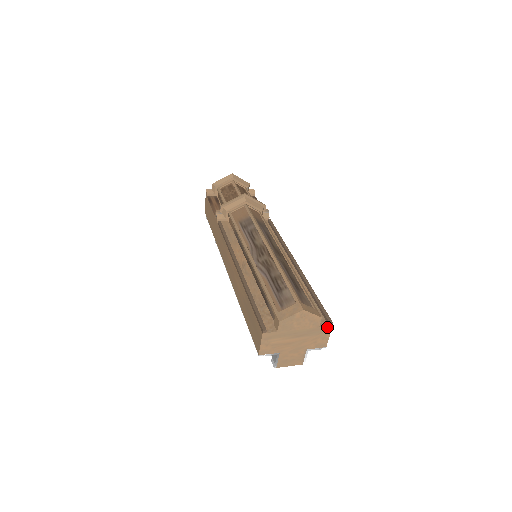
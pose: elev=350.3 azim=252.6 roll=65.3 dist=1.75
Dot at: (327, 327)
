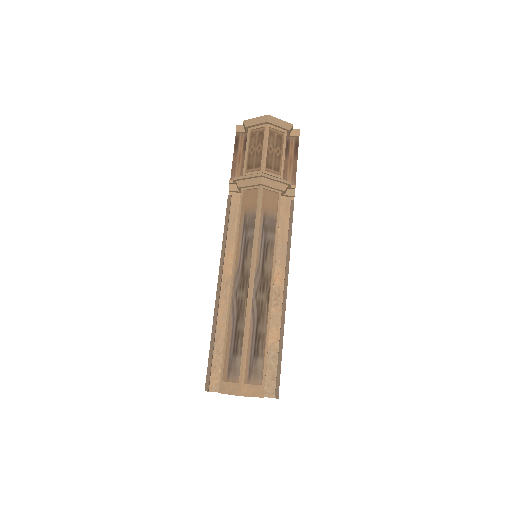
Dot at: (273, 397)
